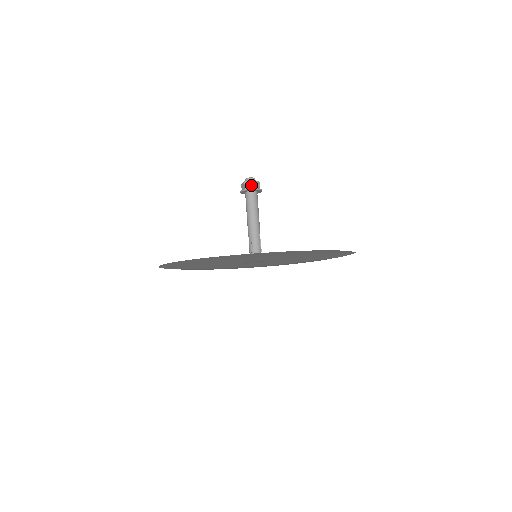
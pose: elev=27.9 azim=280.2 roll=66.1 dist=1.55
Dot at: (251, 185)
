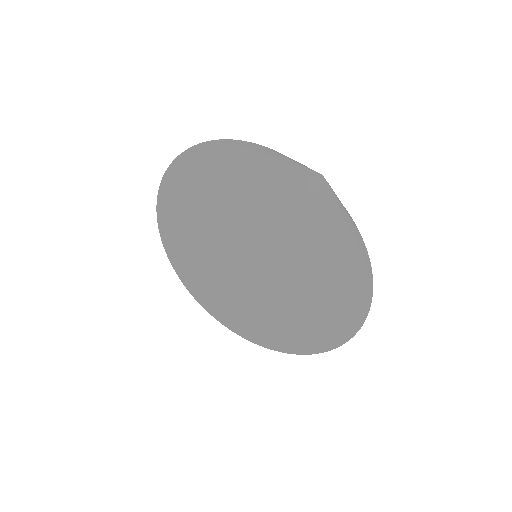
Dot at: occluded
